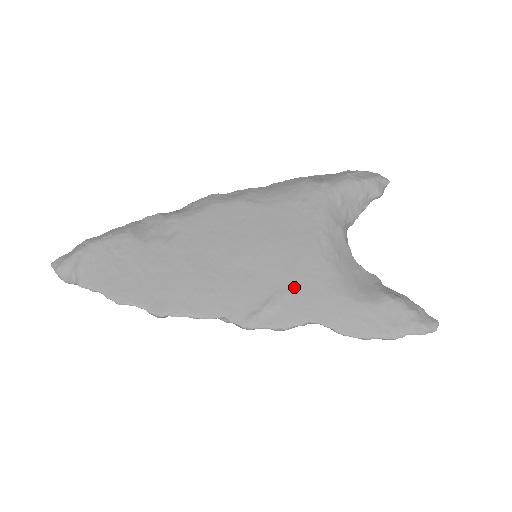
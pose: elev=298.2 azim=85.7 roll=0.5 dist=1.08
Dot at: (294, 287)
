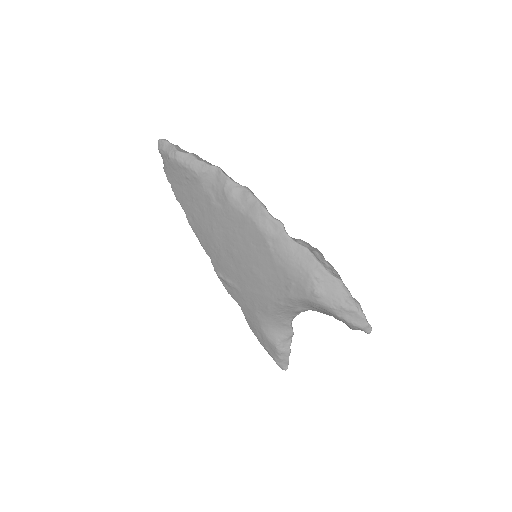
Dot at: (244, 294)
